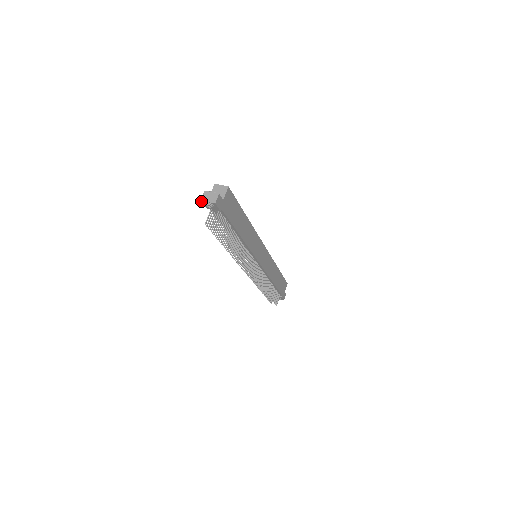
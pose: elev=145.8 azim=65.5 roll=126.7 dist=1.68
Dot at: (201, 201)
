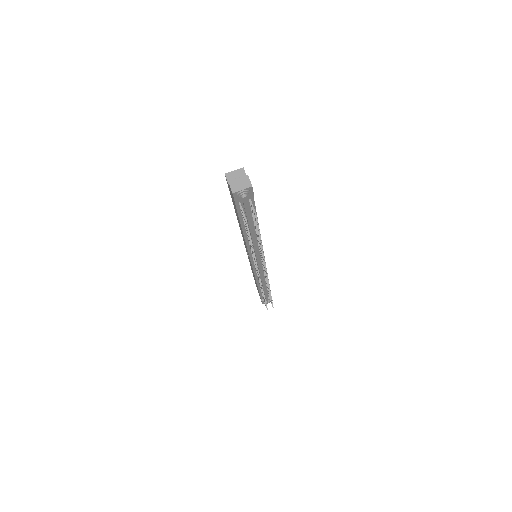
Dot at: occluded
